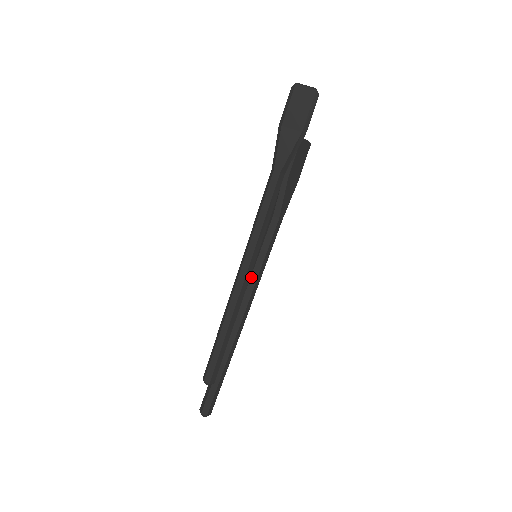
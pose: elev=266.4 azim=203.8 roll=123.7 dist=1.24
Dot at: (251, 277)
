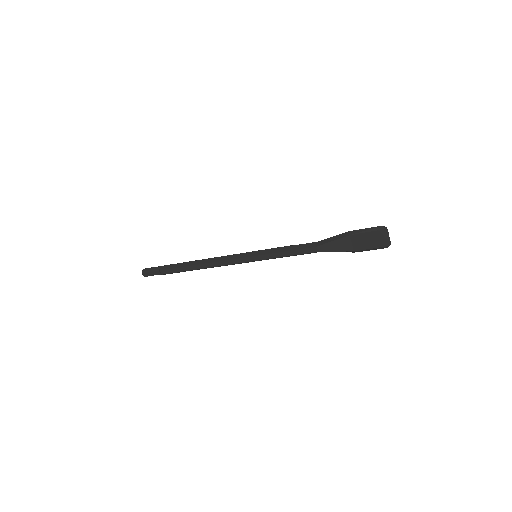
Dot at: occluded
